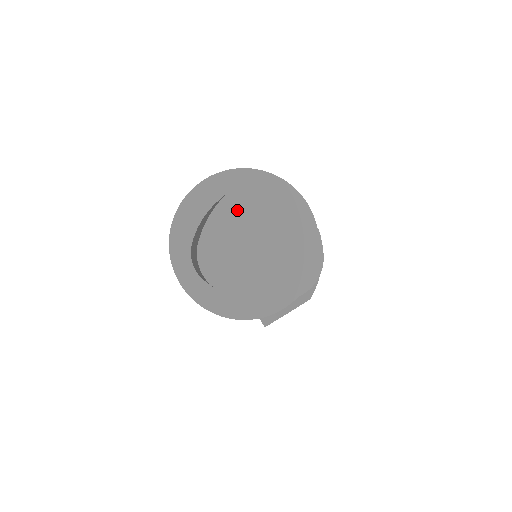
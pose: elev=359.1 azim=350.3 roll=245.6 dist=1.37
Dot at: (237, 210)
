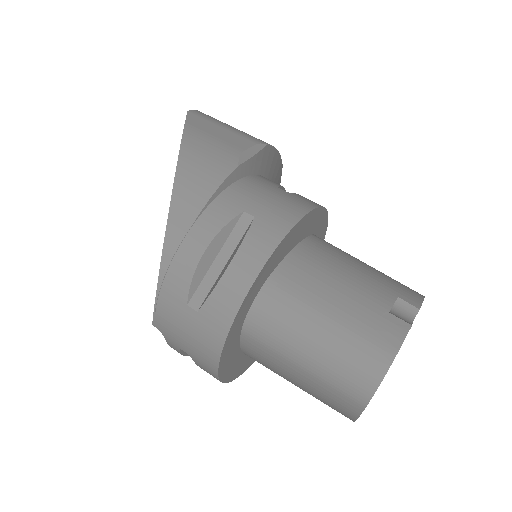
Dot at: occluded
